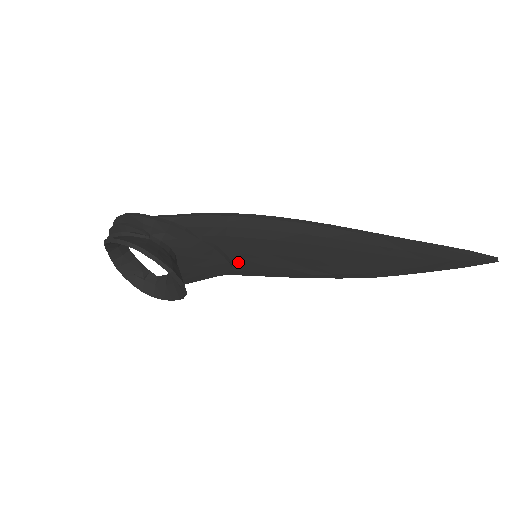
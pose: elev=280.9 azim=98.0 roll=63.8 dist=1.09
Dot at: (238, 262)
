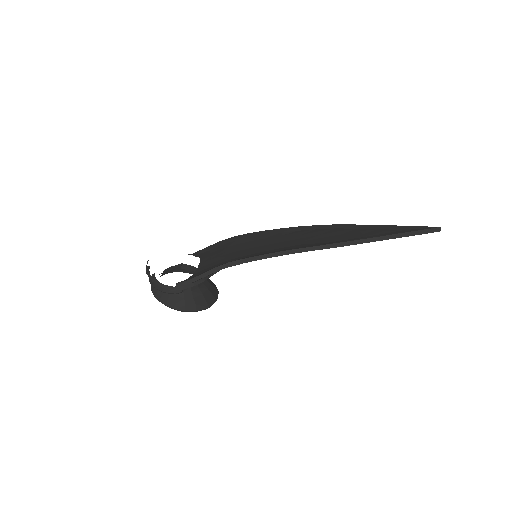
Dot at: occluded
